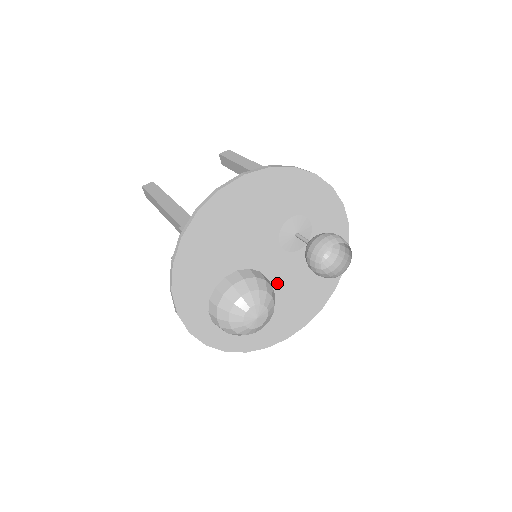
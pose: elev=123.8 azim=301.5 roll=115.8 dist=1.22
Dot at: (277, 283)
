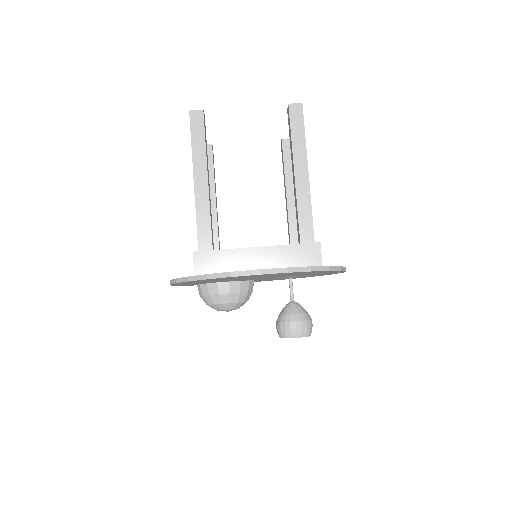
Dot at: (261, 279)
